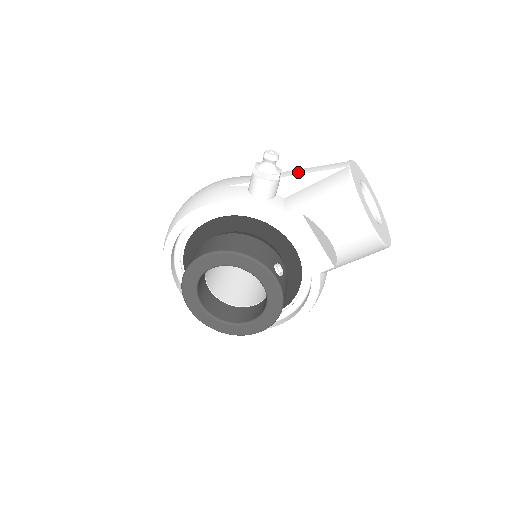
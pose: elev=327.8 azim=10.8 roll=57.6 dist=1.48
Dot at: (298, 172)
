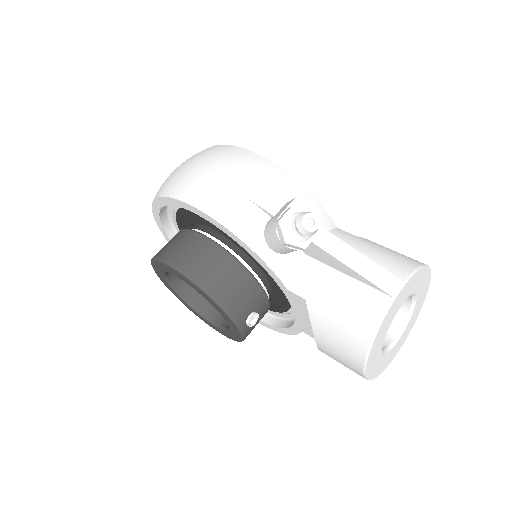
Dot at: (335, 250)
